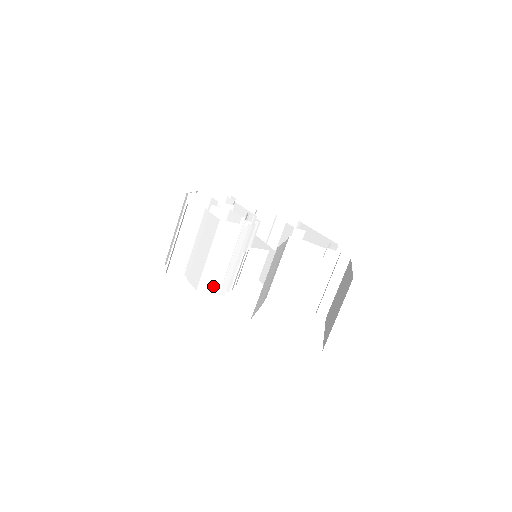
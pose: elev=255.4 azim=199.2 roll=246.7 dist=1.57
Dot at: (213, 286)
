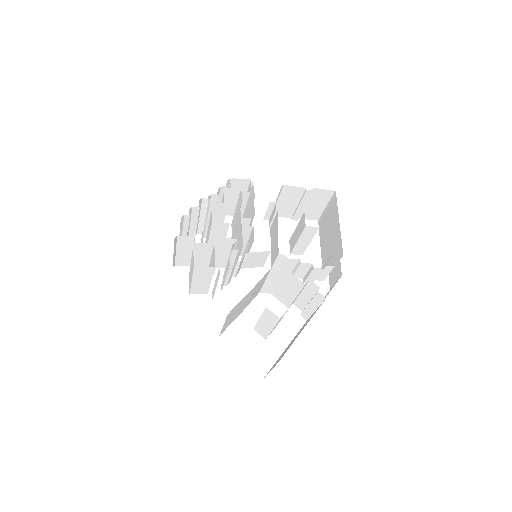
Dot at: (204, 292)
